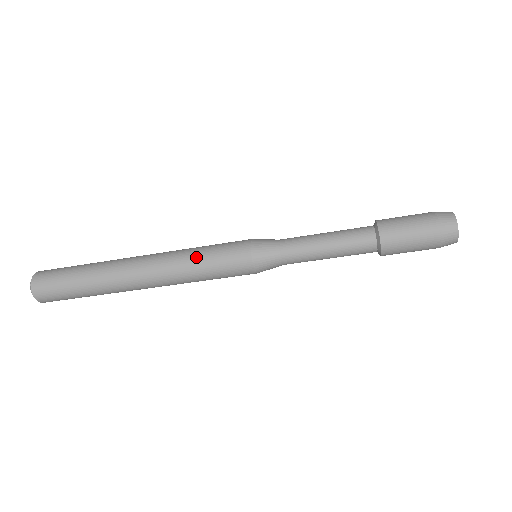
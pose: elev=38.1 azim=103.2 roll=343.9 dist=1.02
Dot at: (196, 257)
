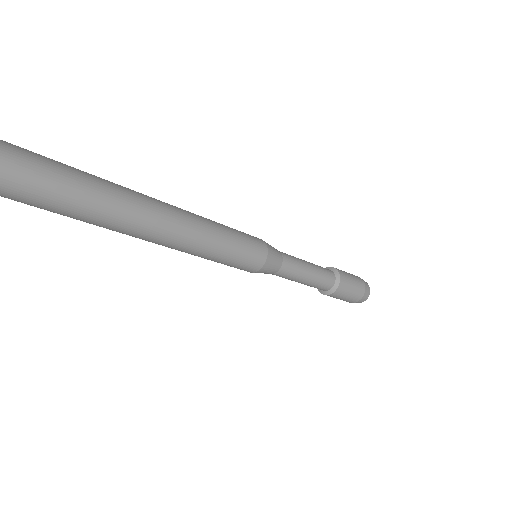
Dot at: (225, 237)
